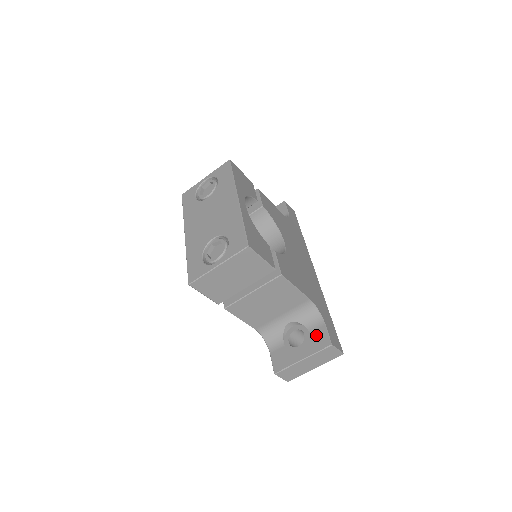
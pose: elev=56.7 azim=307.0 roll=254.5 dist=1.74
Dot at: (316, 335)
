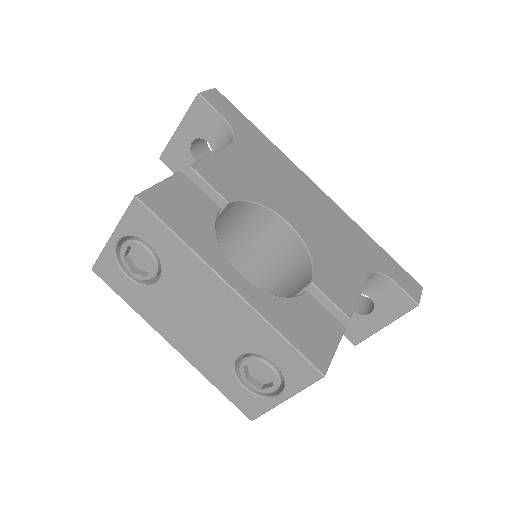
Dot at: (389, 298)
